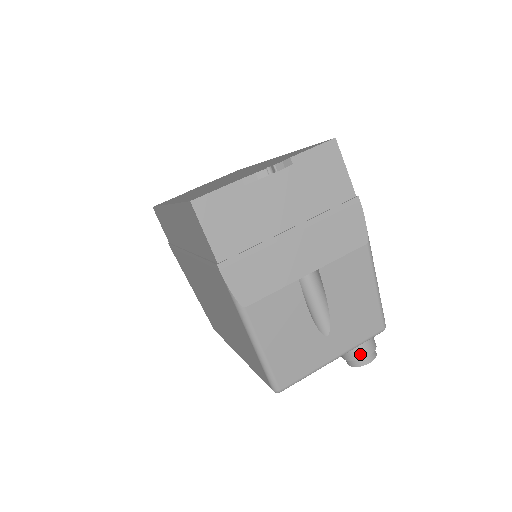
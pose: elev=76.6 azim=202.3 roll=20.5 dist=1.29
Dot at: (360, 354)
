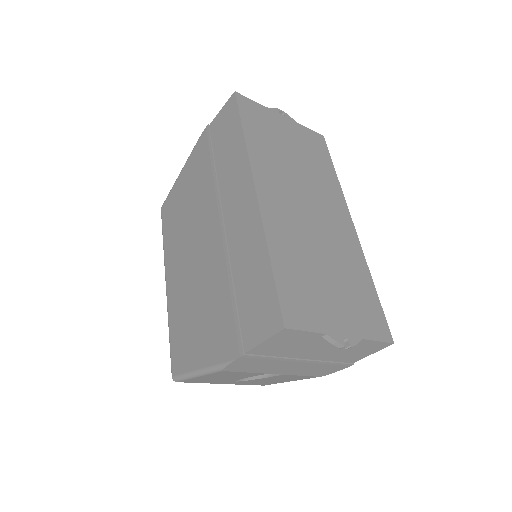
Dot at: occluded
